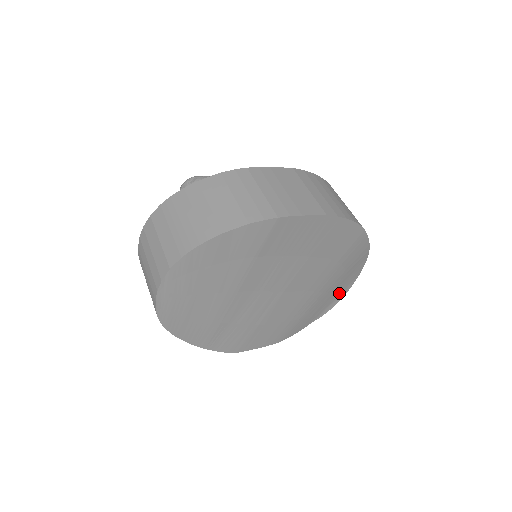
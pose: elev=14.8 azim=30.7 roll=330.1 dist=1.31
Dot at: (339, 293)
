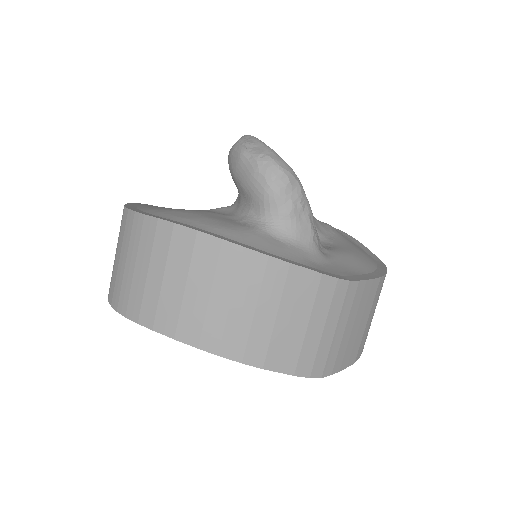
Dot at: occluded
